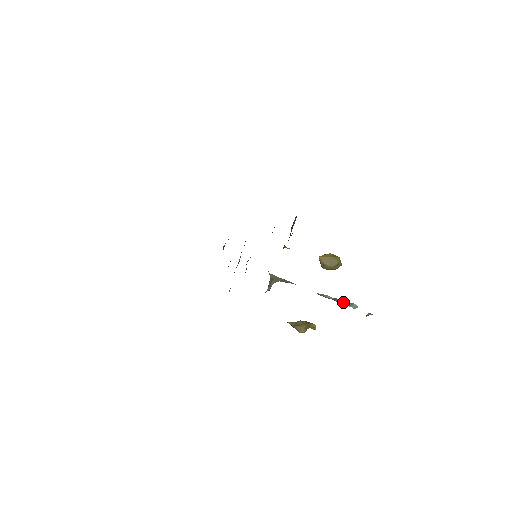
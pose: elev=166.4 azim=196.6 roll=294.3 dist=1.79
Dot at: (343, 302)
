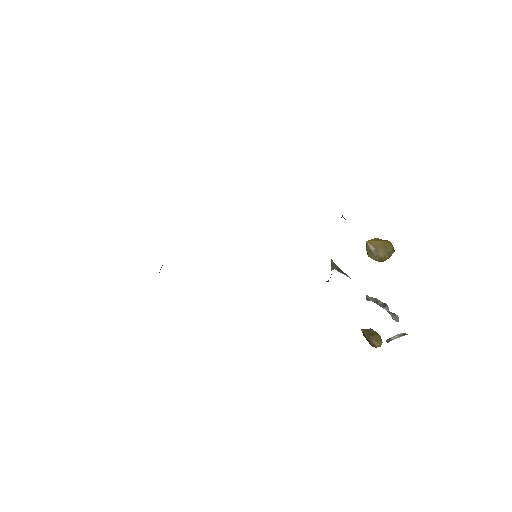
Dot at: (389, 311)
